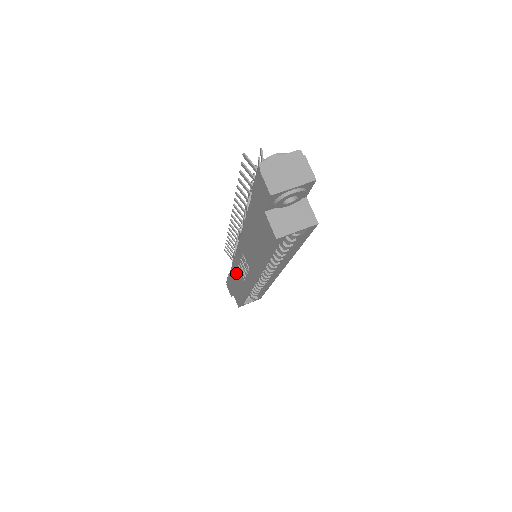
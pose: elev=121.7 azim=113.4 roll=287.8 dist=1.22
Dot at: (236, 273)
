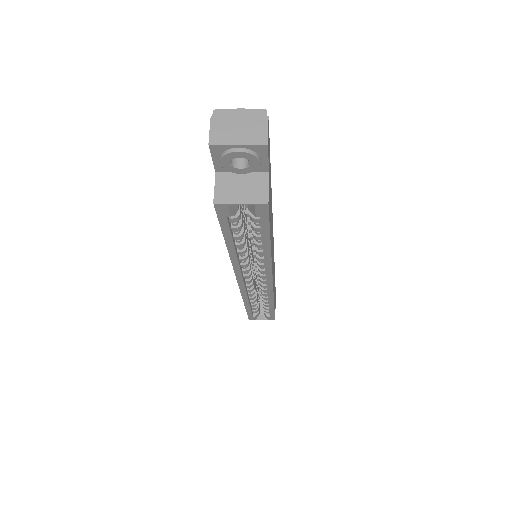
Dot at: occluded
